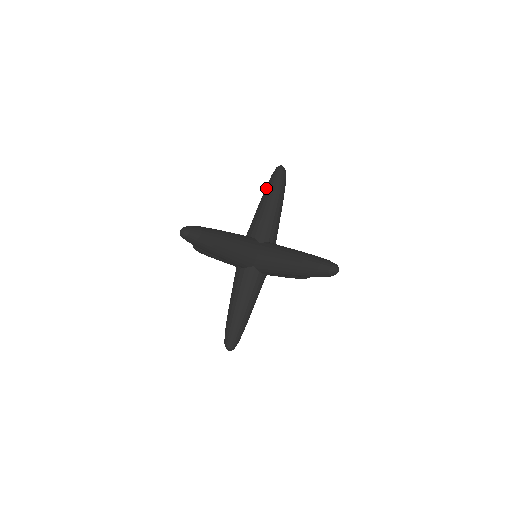
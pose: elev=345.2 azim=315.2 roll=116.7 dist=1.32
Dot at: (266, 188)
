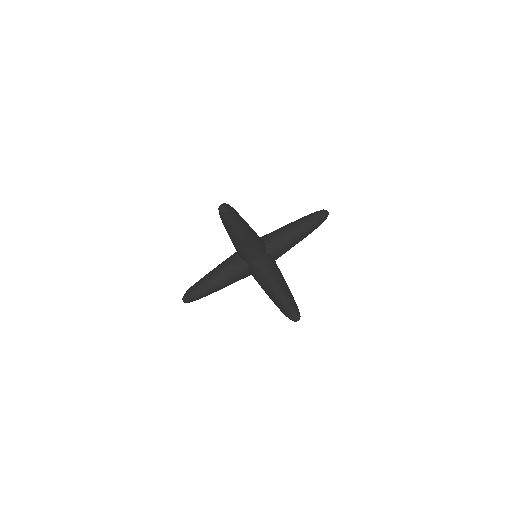
Dot at: (304, 218)
